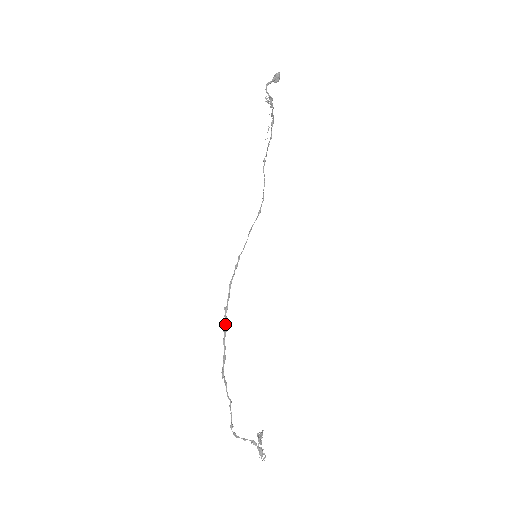
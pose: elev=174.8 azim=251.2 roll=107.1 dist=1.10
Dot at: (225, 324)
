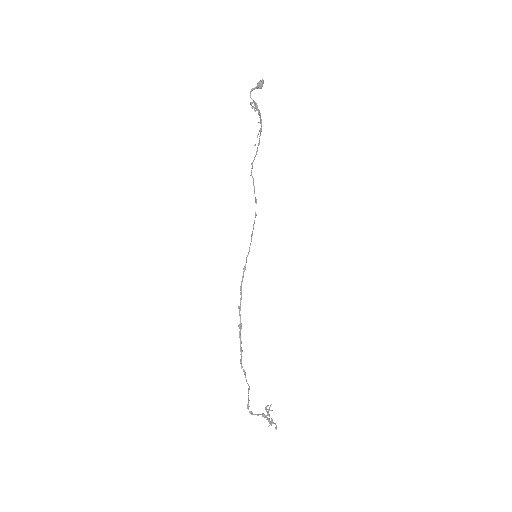
Dot at: (240, 321)
